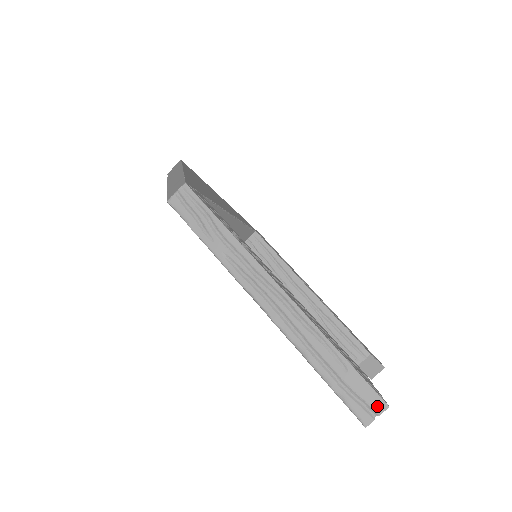
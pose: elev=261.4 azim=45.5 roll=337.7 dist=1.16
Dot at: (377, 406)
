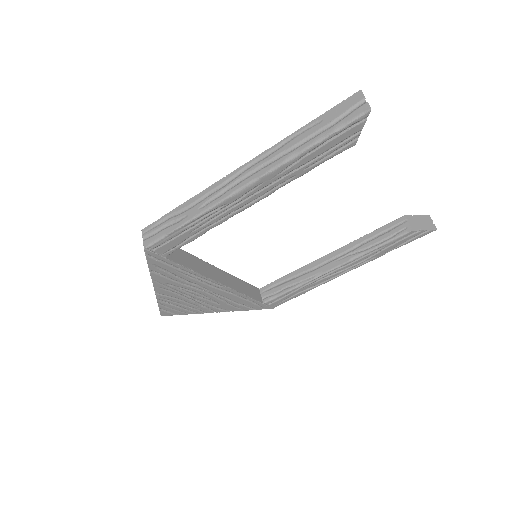
Dot at: (357, 99)
